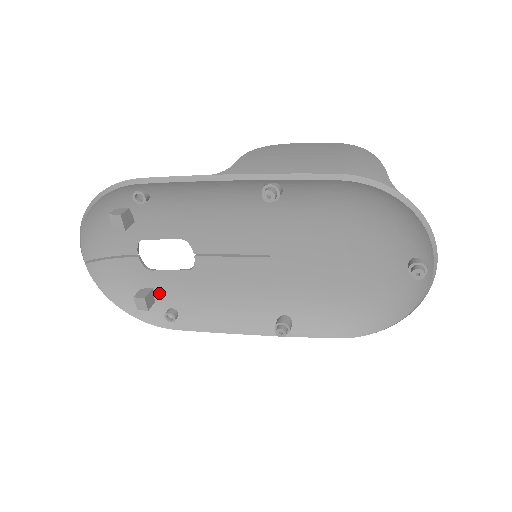
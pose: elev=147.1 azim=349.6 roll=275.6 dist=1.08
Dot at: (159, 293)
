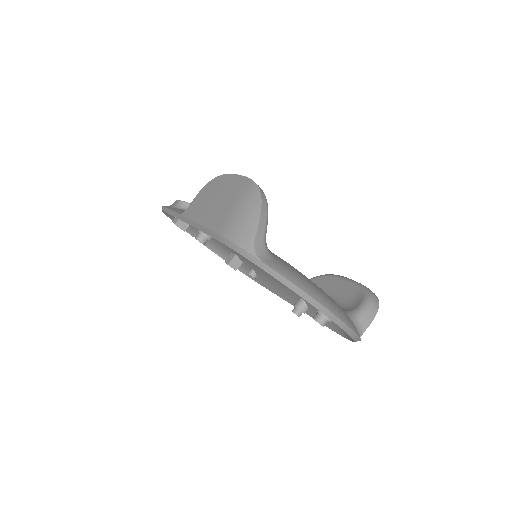
Dot at: (241, 258)
